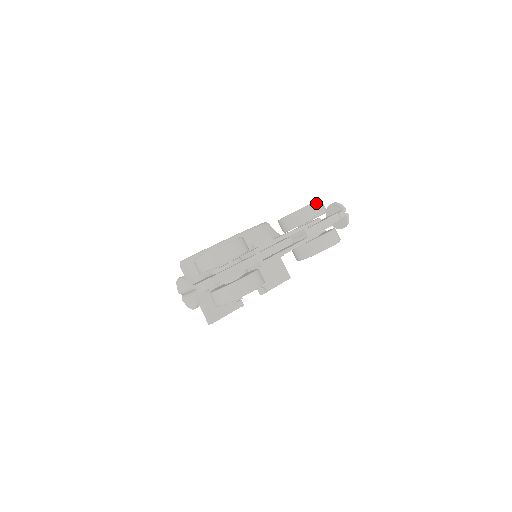
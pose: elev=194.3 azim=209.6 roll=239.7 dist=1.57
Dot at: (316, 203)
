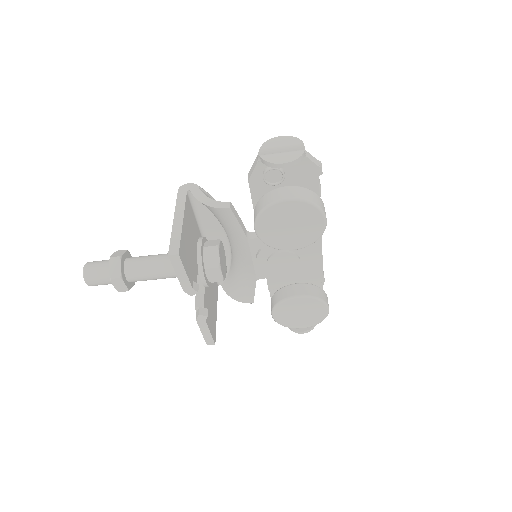
Dot at: occluded
